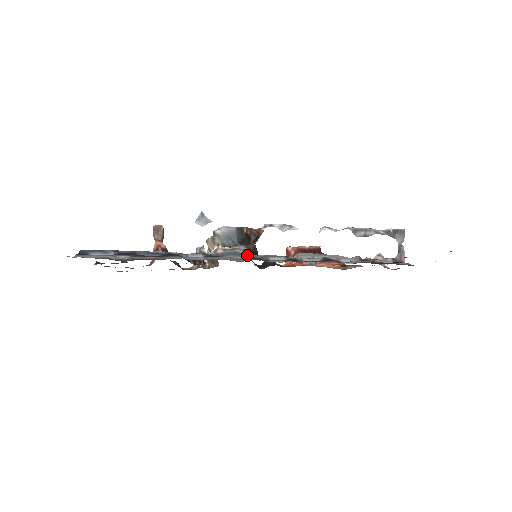
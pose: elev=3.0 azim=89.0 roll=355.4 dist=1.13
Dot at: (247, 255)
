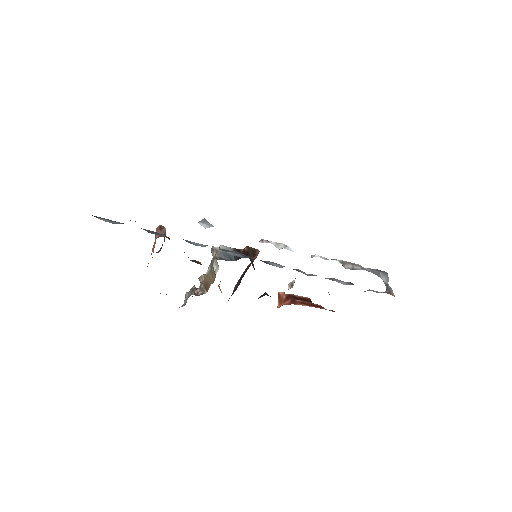
Dot at: (247, 256)
